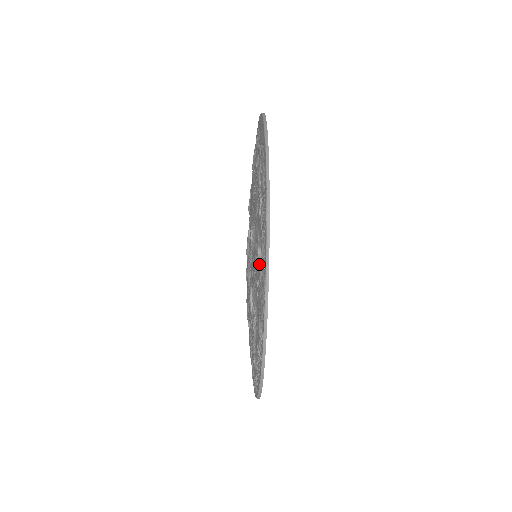
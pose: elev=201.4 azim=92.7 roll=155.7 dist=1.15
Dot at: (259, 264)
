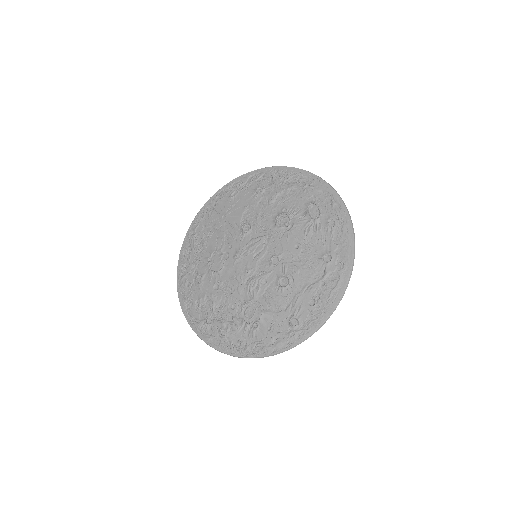
Dot at: (287, 323)
